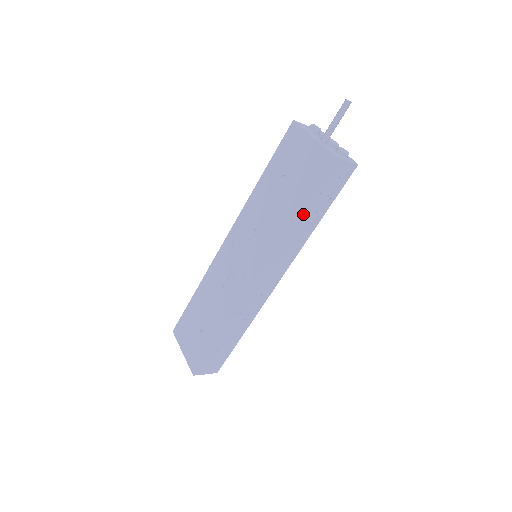
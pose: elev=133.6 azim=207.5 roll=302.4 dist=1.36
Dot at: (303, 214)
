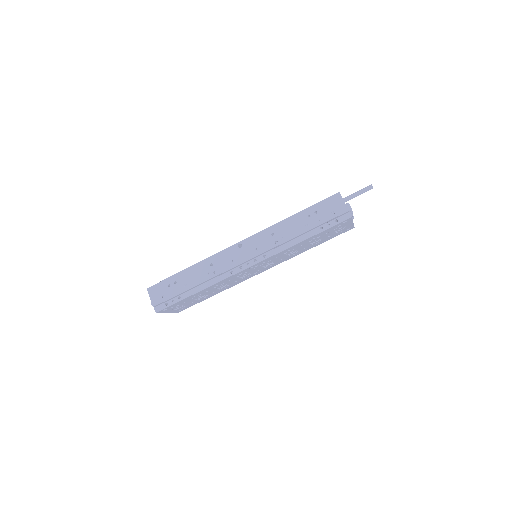
Dot at: (299, 219)
